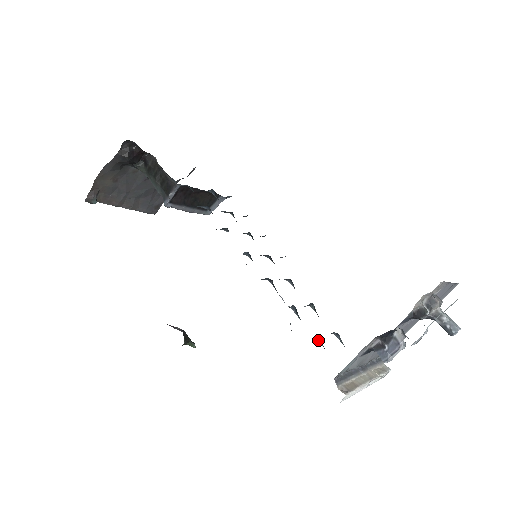
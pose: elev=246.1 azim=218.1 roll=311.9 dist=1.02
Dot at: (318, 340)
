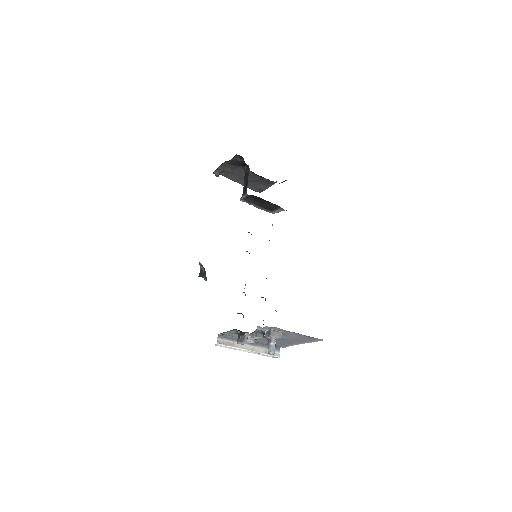
Dot at: (243, 316)
